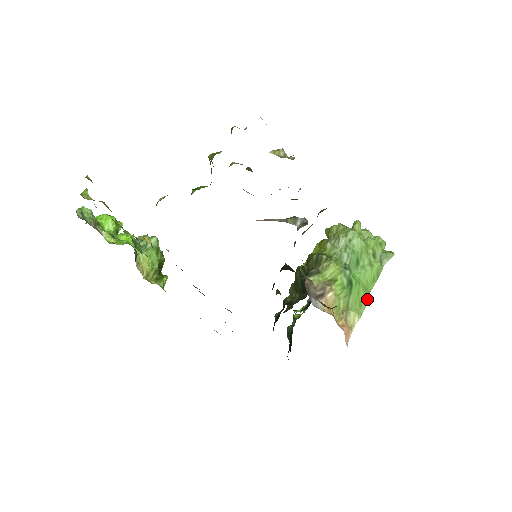
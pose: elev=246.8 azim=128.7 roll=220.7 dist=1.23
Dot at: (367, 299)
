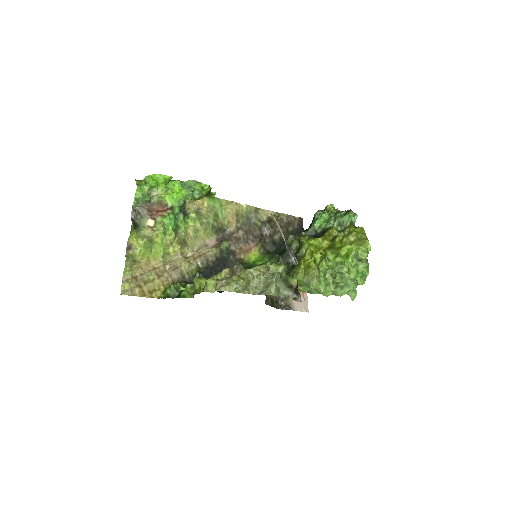
Dot at: occluded
